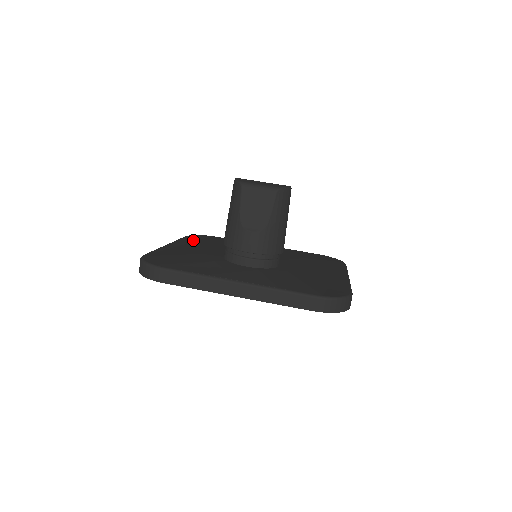
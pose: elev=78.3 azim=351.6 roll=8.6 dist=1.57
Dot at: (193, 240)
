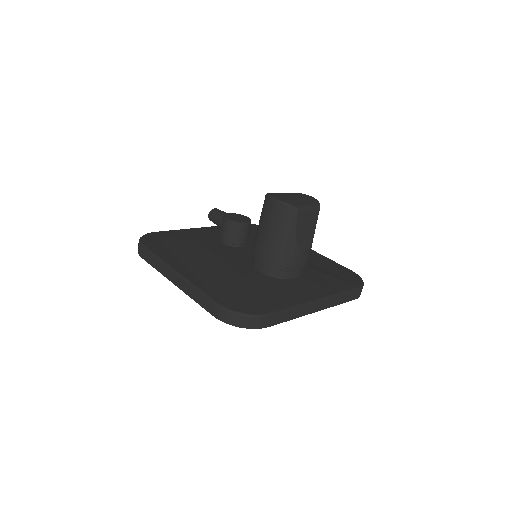
Dot at: (166, 251)
